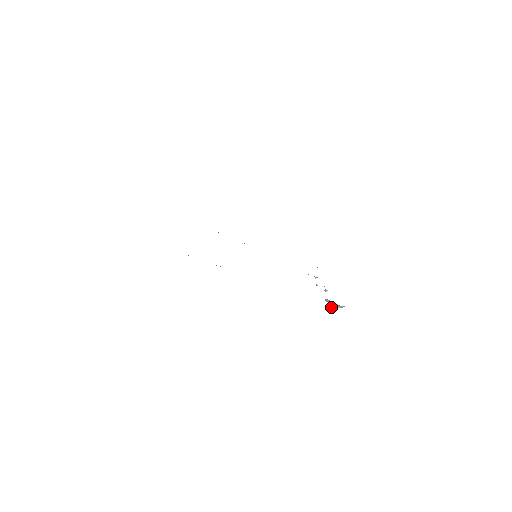
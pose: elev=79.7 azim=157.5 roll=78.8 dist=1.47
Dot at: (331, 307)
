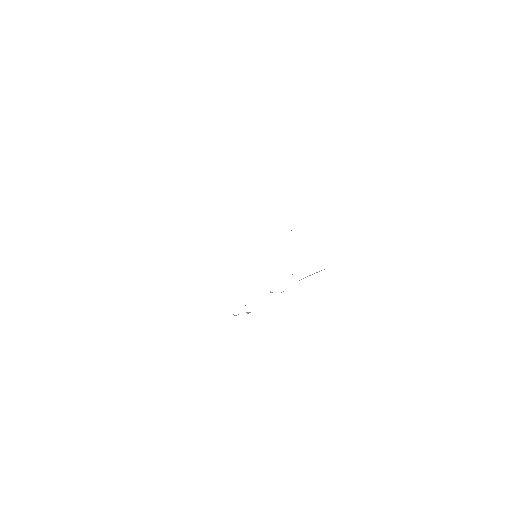
Dot at: (233, 314)
